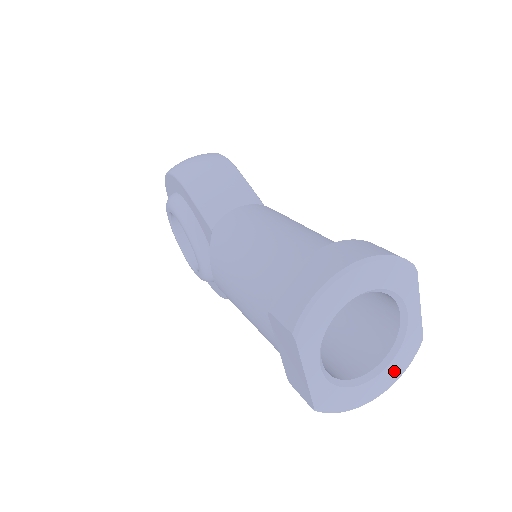
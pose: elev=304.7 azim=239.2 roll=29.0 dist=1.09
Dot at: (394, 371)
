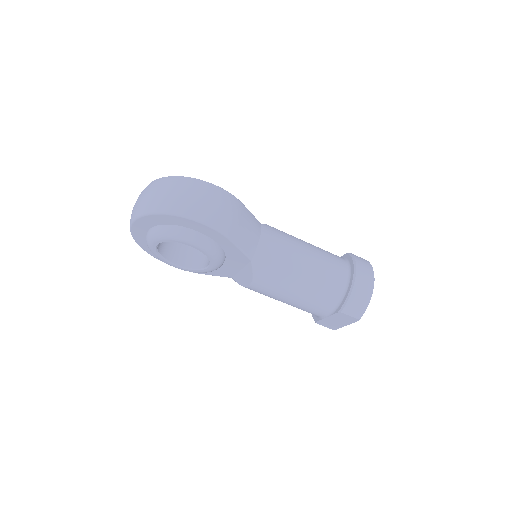
Dot at: occluded
